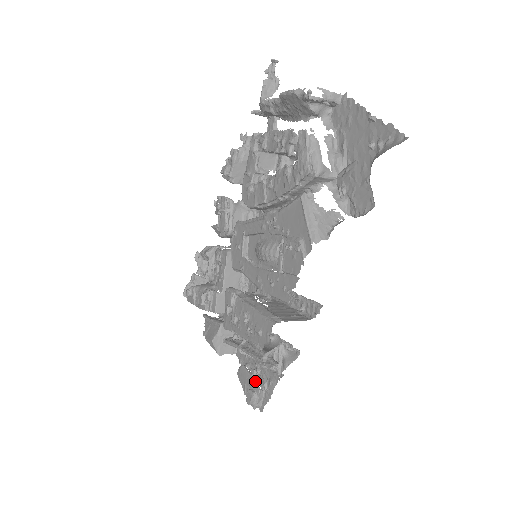
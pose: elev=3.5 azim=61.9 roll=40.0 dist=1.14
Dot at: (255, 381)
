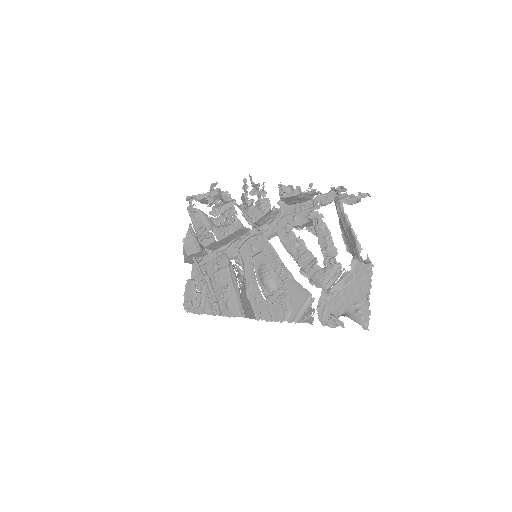
Dot at: (197, 299)
